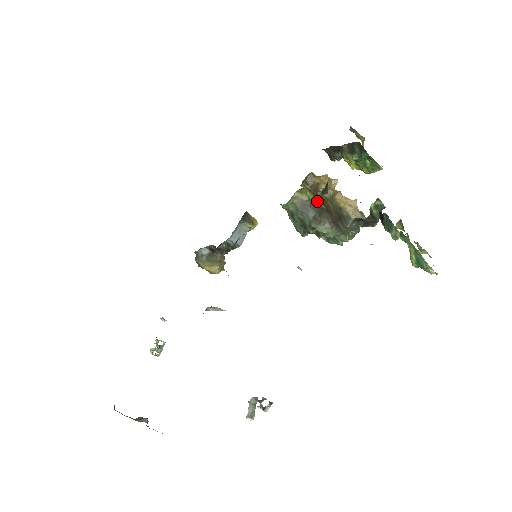
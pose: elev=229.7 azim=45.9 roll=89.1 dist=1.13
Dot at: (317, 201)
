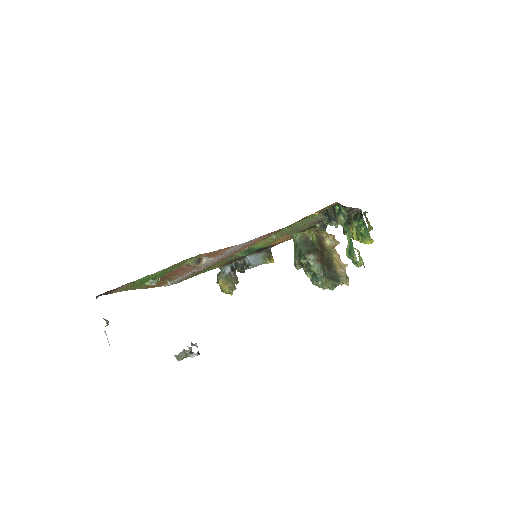
Dot at: (318, 244)
